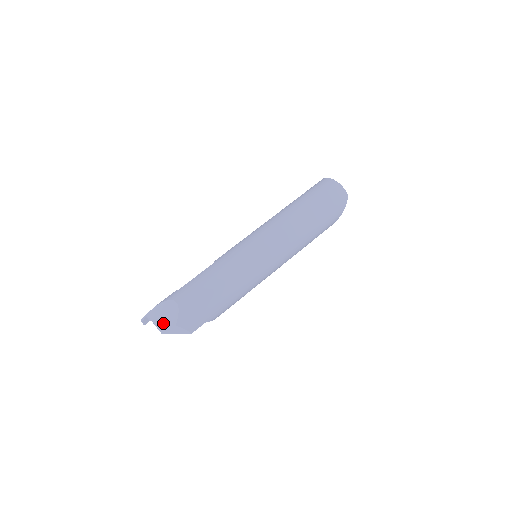
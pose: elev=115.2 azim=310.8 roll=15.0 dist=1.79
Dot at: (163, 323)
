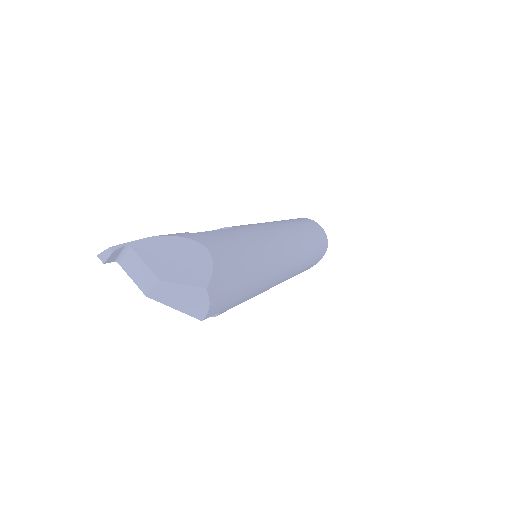
Dot at: (174, 273)
